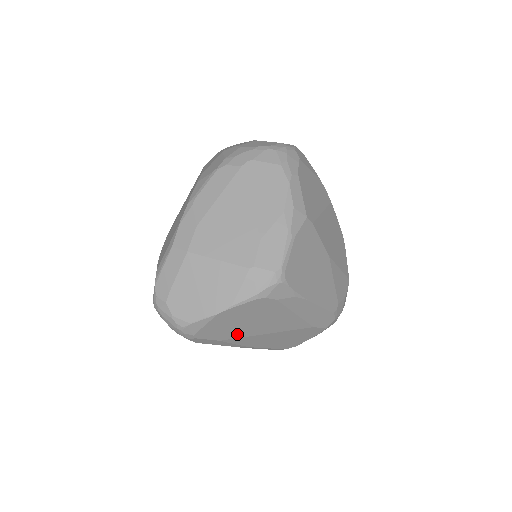
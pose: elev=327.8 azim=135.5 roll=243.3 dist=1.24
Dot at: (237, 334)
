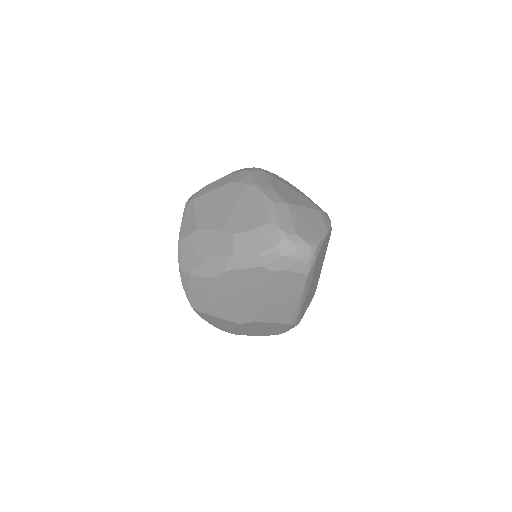
Dot at: (315, 273)
